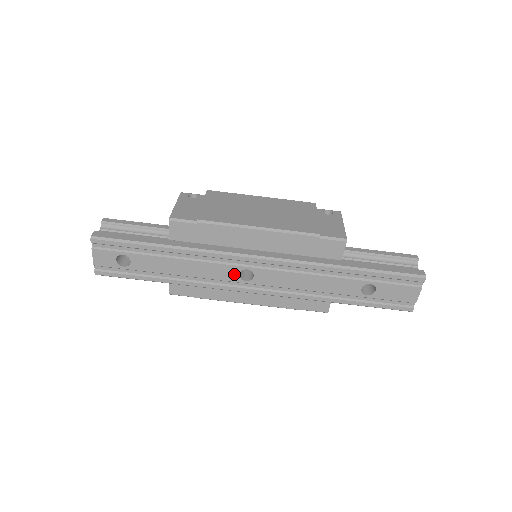
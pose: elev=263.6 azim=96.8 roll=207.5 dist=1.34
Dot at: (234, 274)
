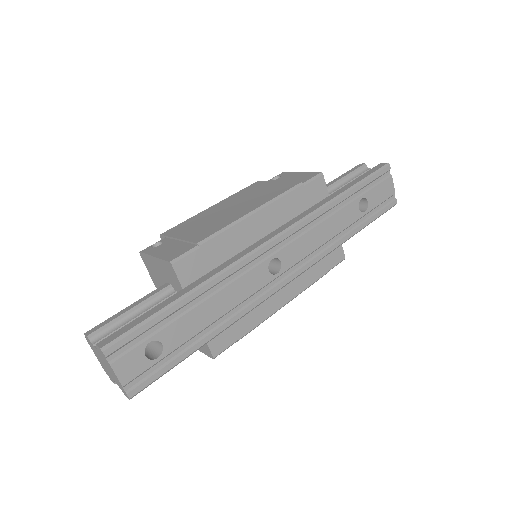
Dot at: (264, 274)
